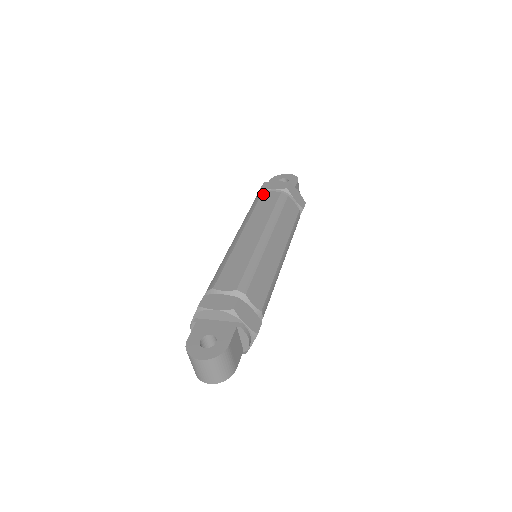
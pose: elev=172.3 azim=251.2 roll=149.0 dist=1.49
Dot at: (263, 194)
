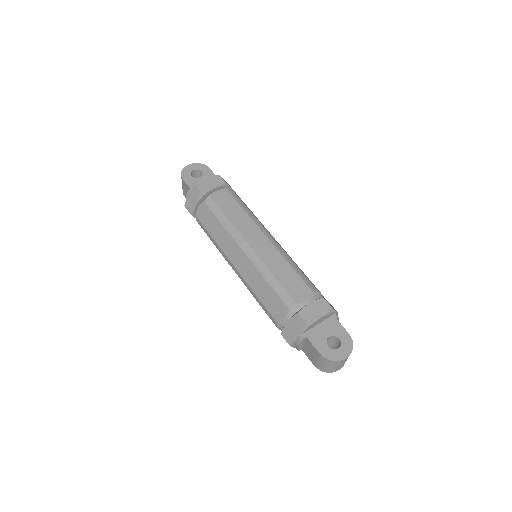
Dot at: (213, 197)
